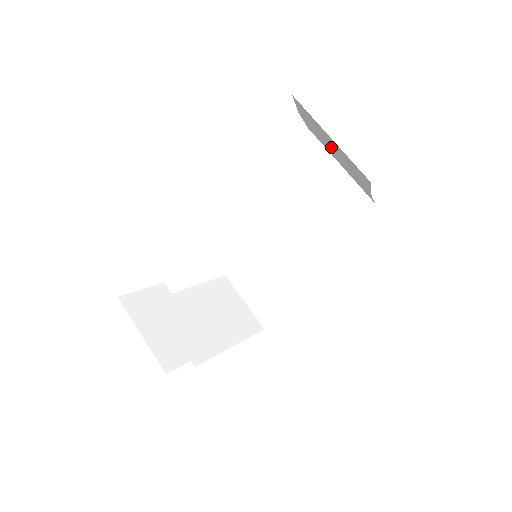
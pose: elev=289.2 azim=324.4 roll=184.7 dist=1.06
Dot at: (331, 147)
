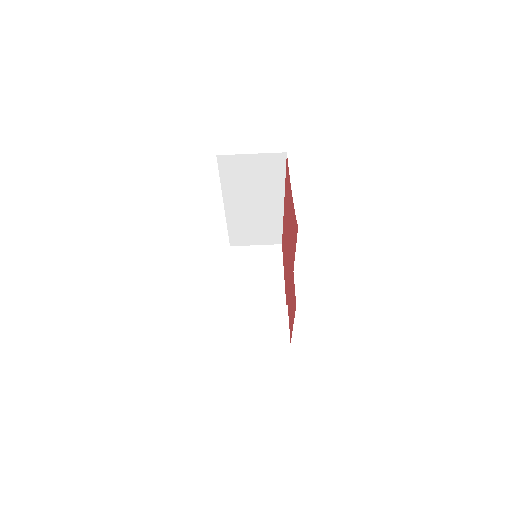
Dot at: occluded
